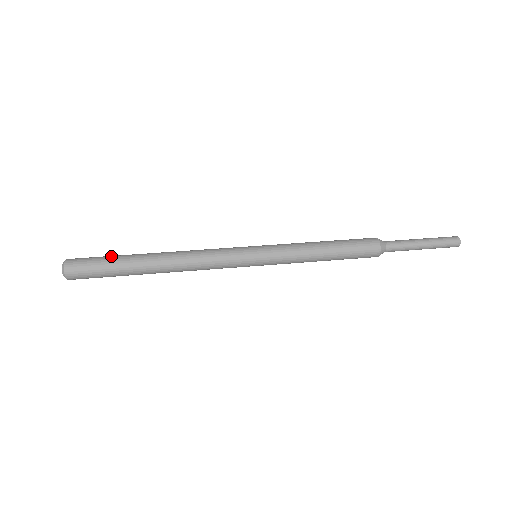
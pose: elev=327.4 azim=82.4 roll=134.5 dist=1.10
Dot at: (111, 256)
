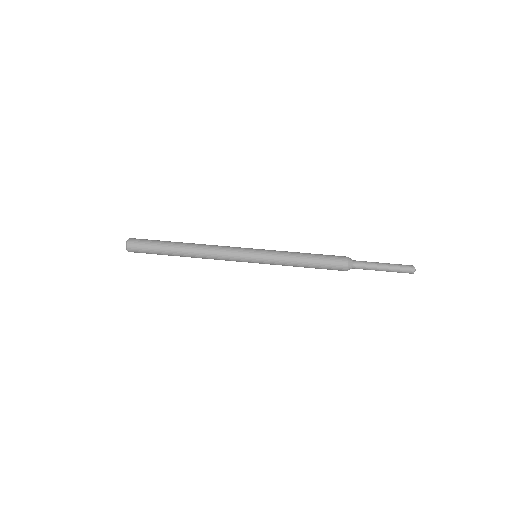
Dot at: occluded
